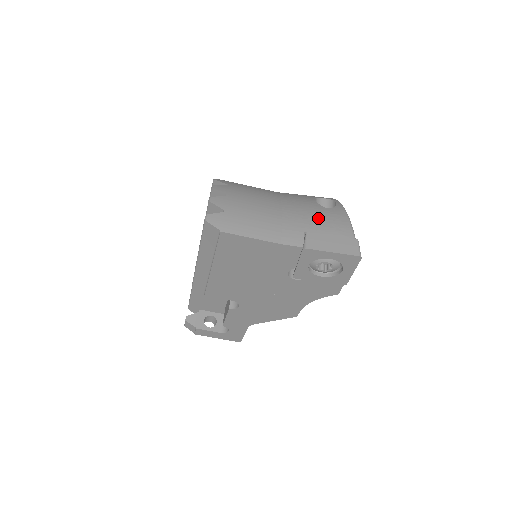
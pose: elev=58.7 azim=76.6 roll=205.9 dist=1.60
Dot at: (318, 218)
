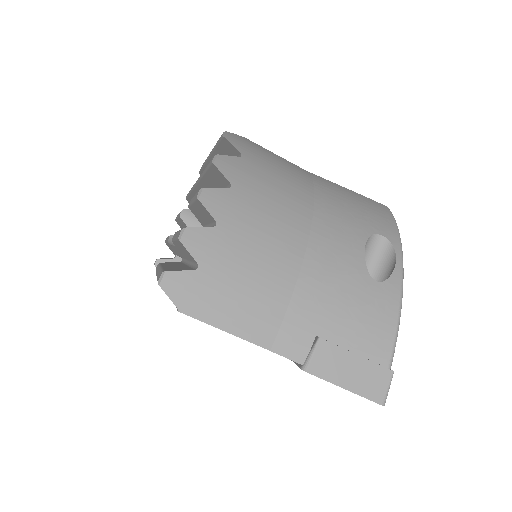
Dot at: (350, 307)
